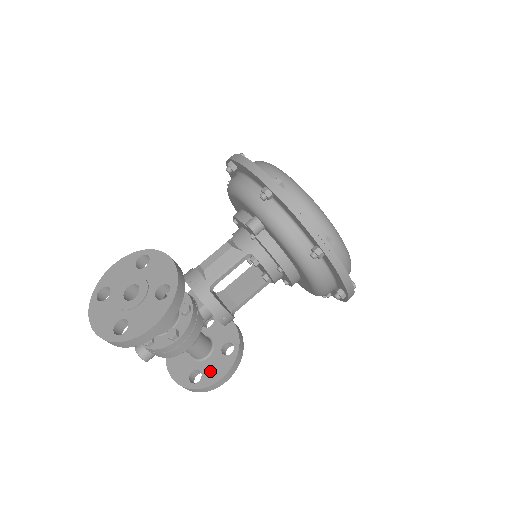
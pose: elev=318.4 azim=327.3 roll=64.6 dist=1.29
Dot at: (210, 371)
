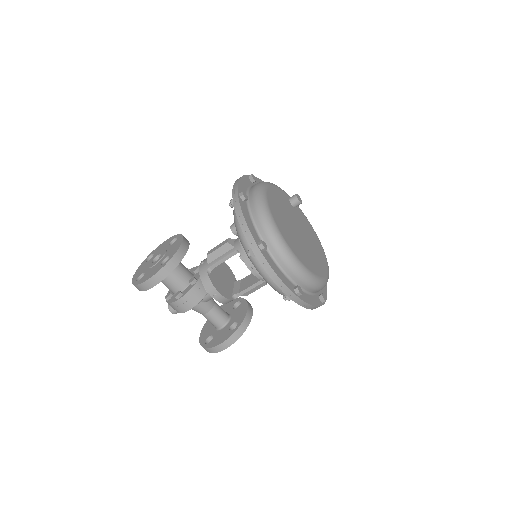
Dot at: (217, 338)
